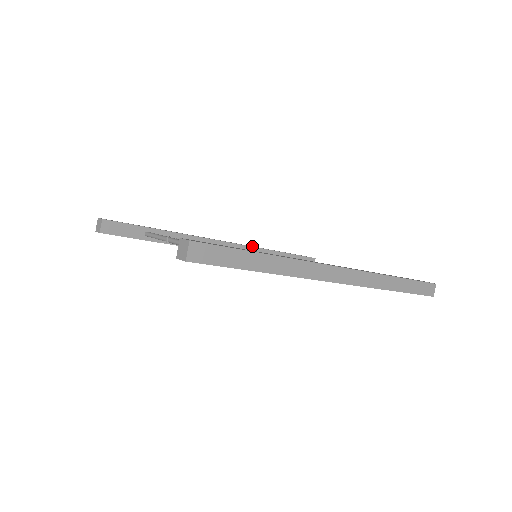
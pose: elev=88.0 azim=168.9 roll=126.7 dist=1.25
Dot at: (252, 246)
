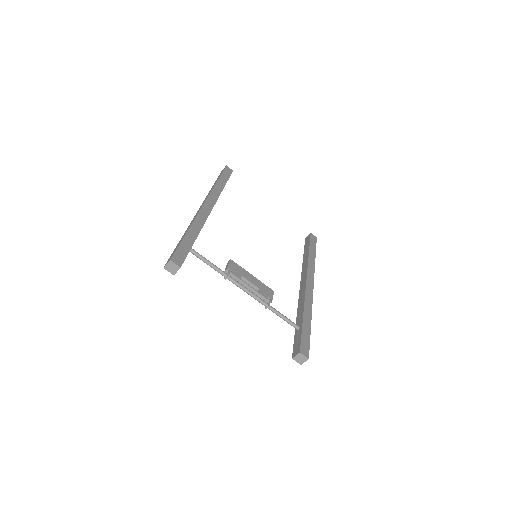
Dot at: (216, 194)
